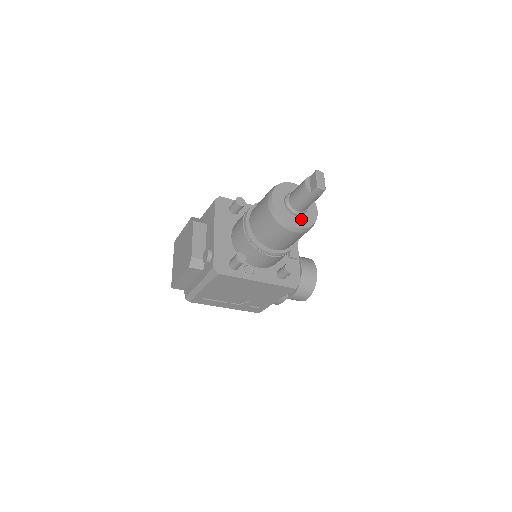
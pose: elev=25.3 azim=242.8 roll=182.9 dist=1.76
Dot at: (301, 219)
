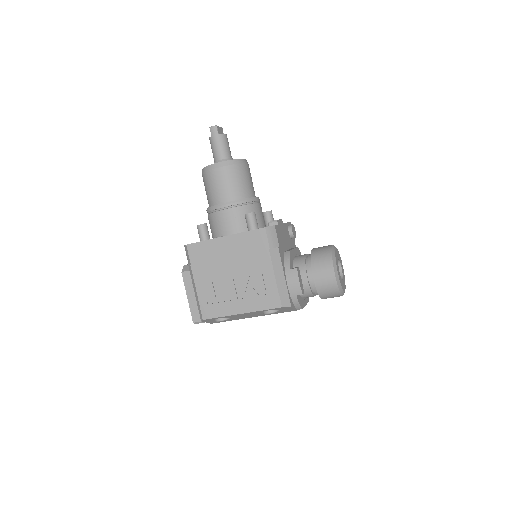
Dot at: occluded
